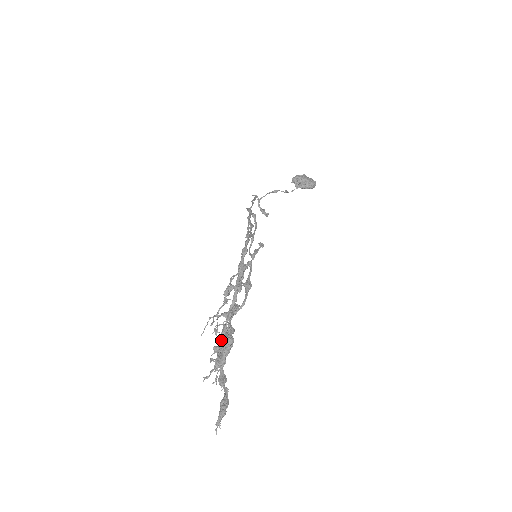
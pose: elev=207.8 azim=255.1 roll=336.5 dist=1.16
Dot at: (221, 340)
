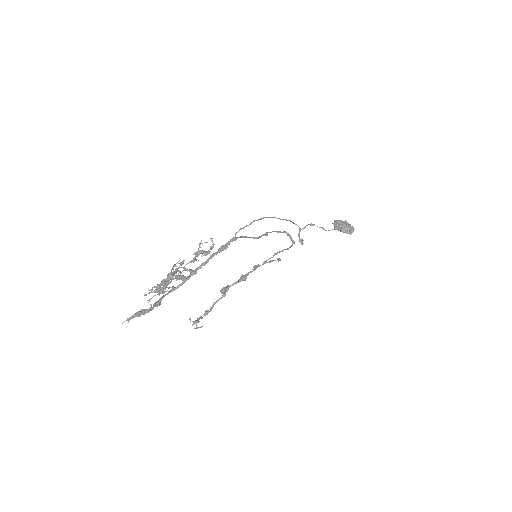
Dot at: (206, 311)
